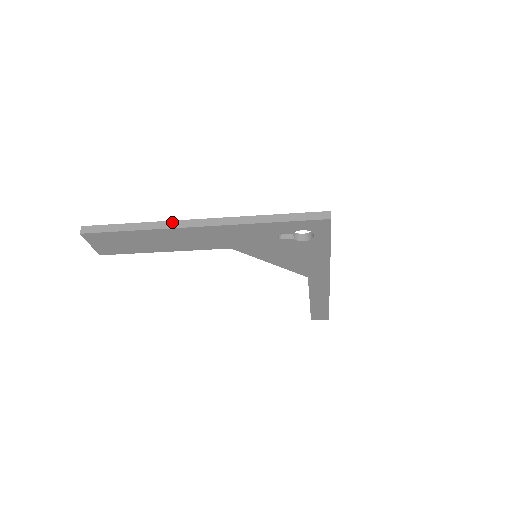
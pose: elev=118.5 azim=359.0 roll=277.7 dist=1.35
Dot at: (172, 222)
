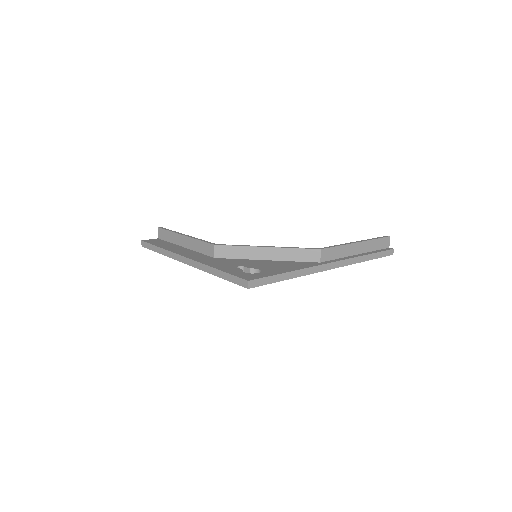
Dot at: (174, 254)
